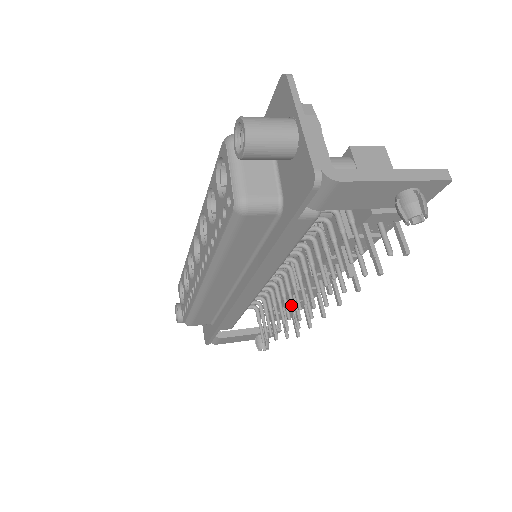
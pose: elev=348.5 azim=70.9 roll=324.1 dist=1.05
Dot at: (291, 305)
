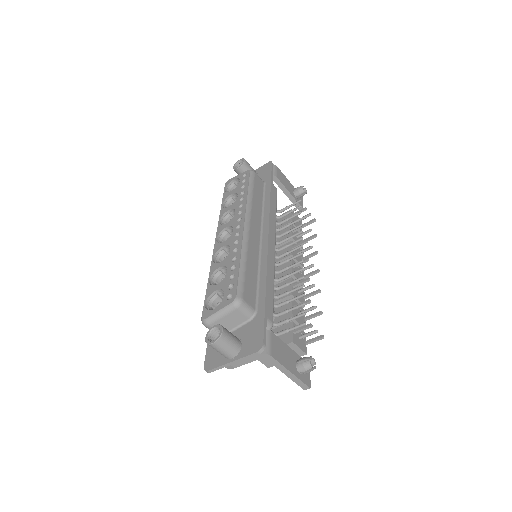
Dot at: (297, 262)
